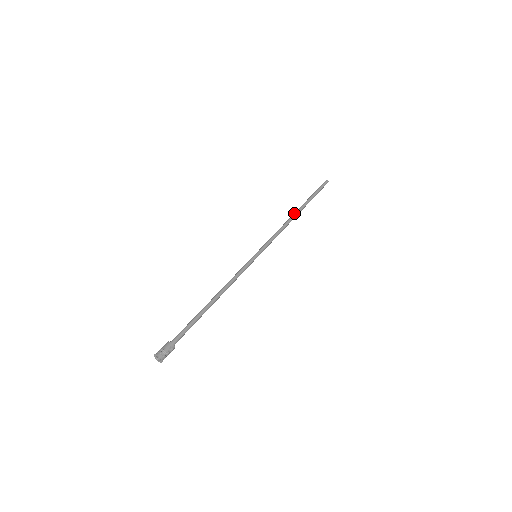
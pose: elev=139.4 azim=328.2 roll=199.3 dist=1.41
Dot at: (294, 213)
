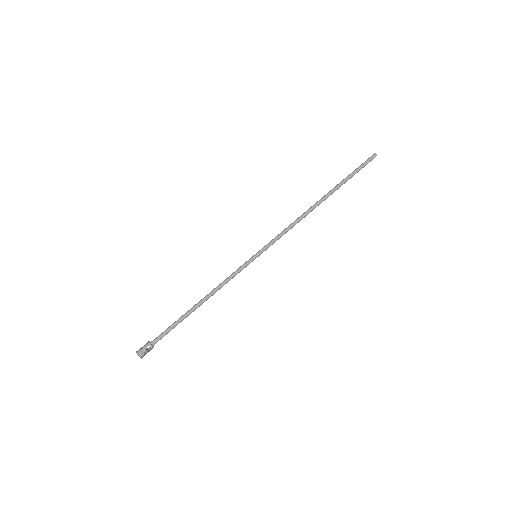
Dot at: (316, 202)
